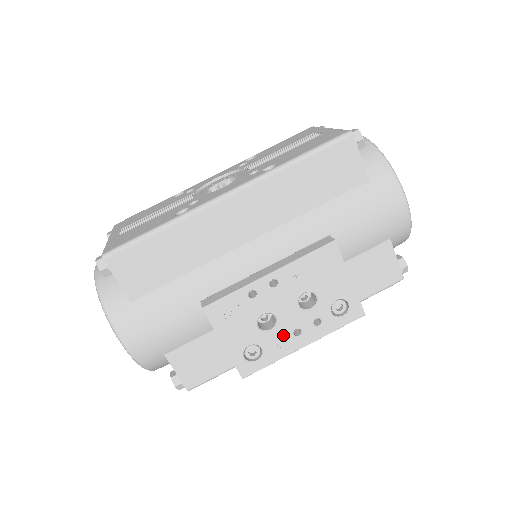
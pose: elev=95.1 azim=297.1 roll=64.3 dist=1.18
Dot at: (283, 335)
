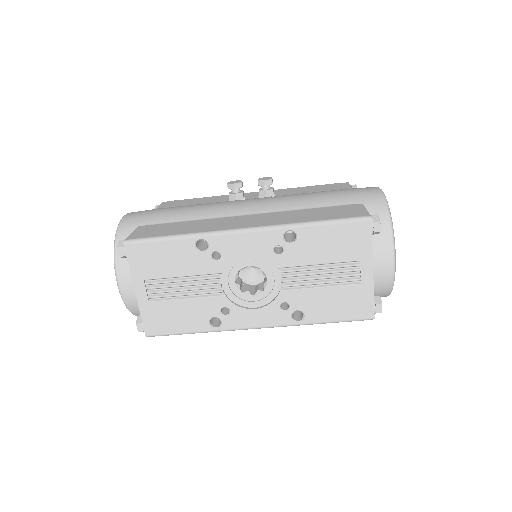
Dot at: occluded
